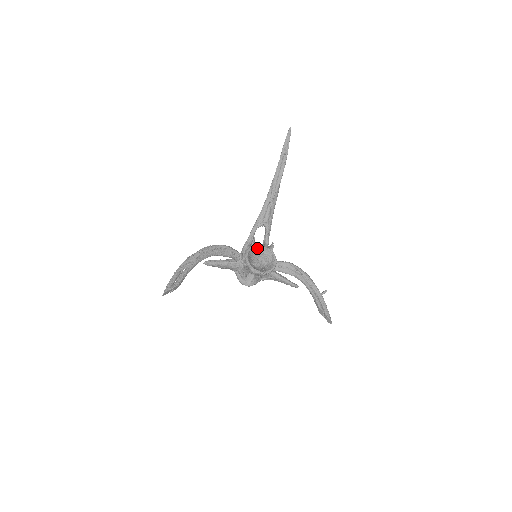
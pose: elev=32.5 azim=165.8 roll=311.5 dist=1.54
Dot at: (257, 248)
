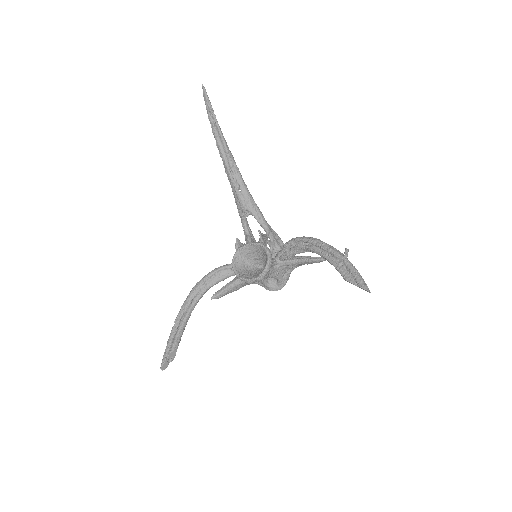
Dot at: (243, 251)
